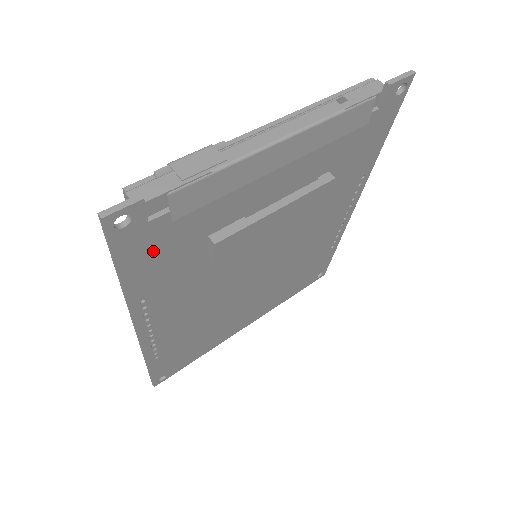
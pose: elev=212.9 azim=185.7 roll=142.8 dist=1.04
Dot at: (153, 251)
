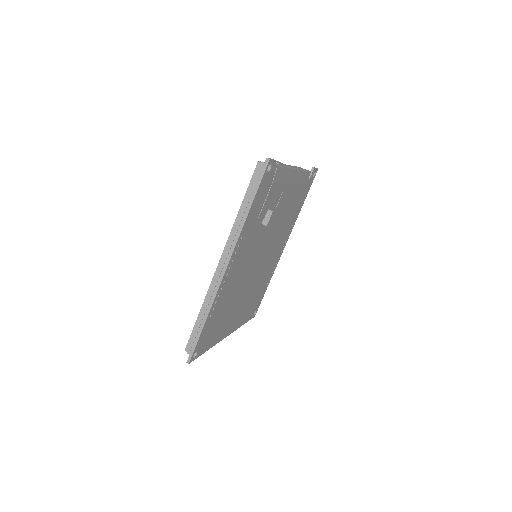
Dot at: (261, 199)
